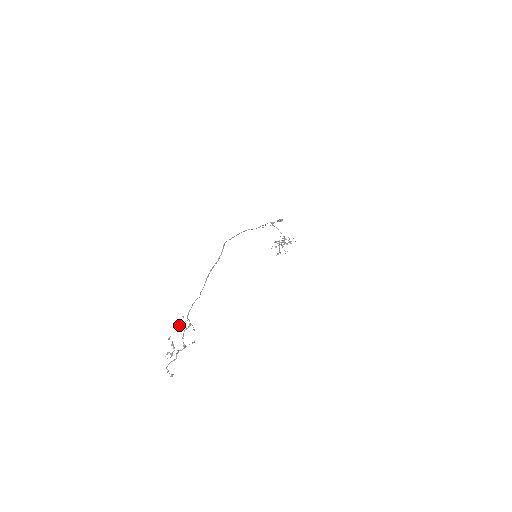
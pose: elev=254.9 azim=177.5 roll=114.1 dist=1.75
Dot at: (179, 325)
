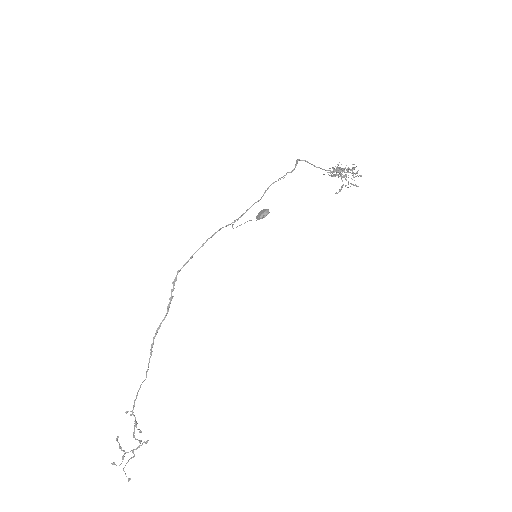
Dot at: (131, 414)
